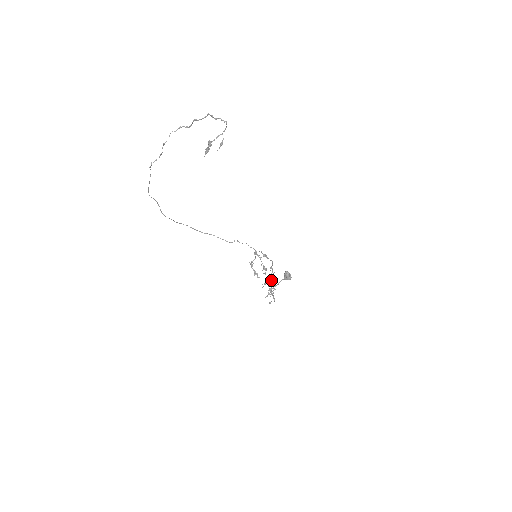
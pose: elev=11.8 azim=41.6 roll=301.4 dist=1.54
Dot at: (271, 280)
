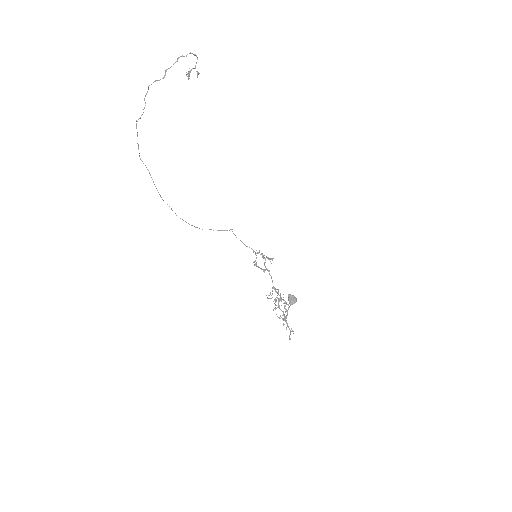
Dot at: (279, 300)
